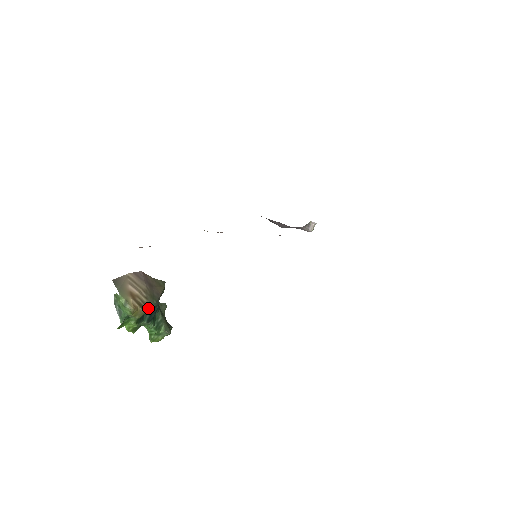
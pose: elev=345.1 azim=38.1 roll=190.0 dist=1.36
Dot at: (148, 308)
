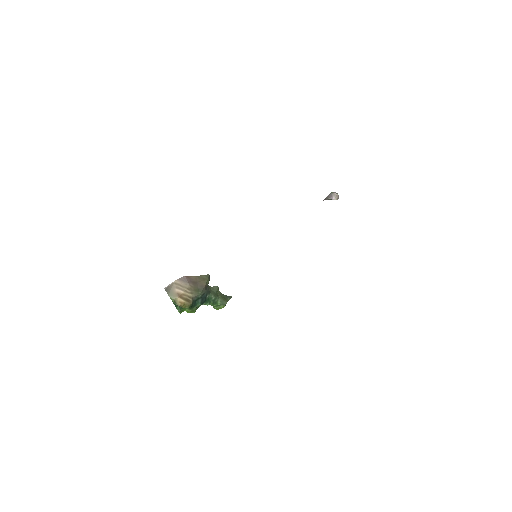
Dot at: (196, 298)
